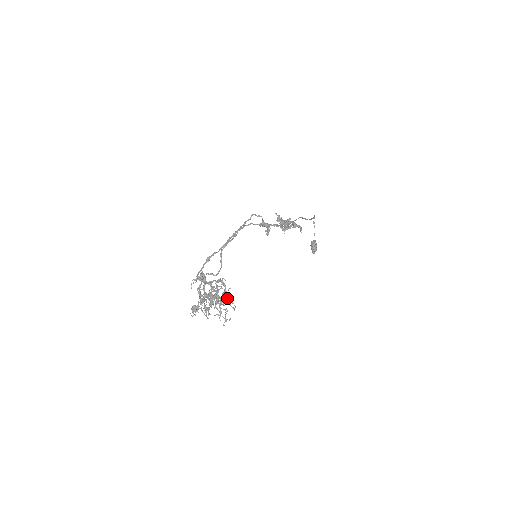
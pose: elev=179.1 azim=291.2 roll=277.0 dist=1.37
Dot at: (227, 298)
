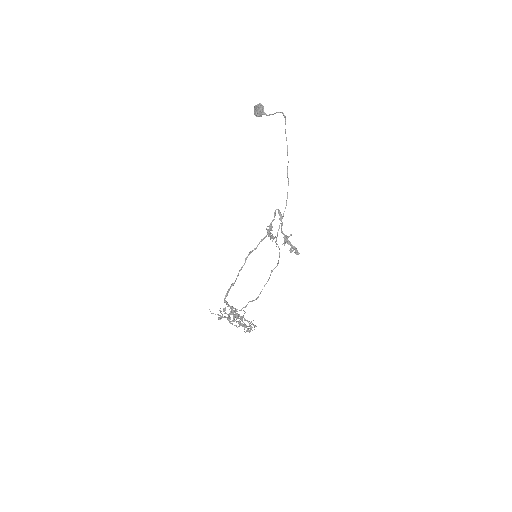
Dot at: occluded
